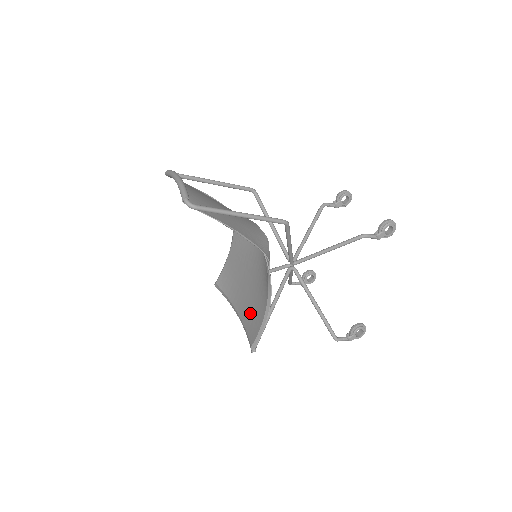
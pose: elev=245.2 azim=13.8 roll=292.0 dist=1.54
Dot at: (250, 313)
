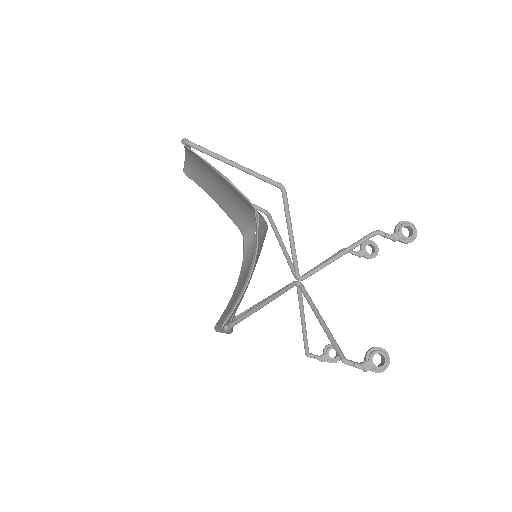
Dot at: occluded
